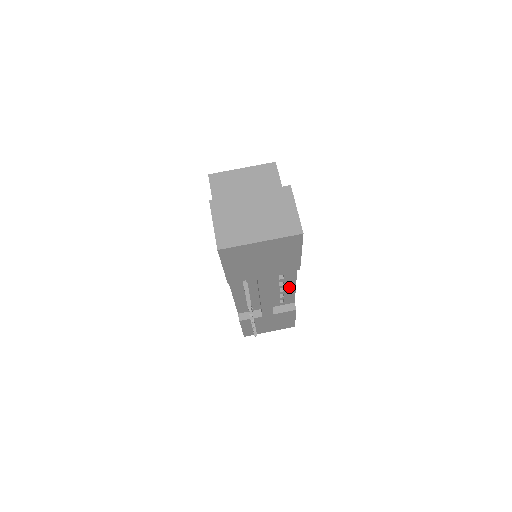
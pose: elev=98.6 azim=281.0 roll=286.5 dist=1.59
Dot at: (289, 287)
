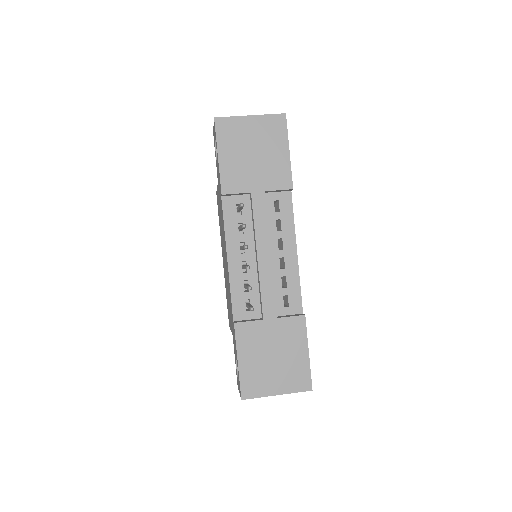
Dot at: (290, 259)
